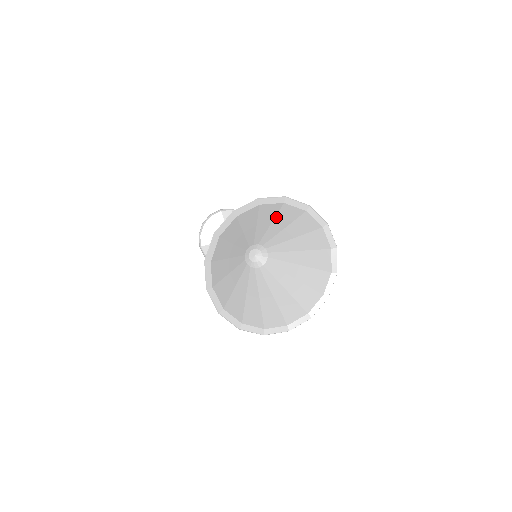
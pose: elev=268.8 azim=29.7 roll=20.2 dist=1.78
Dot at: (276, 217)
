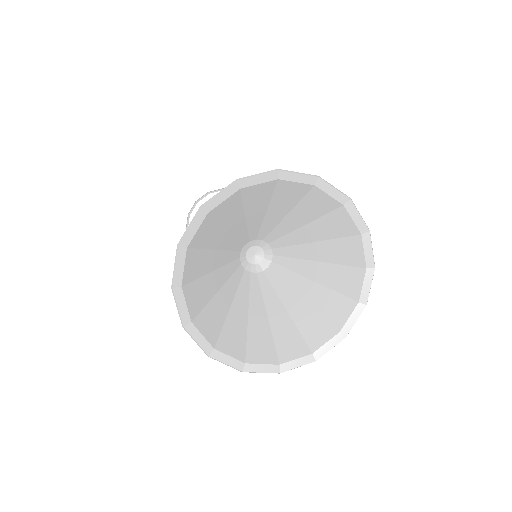
Dot at: (297, 205)
